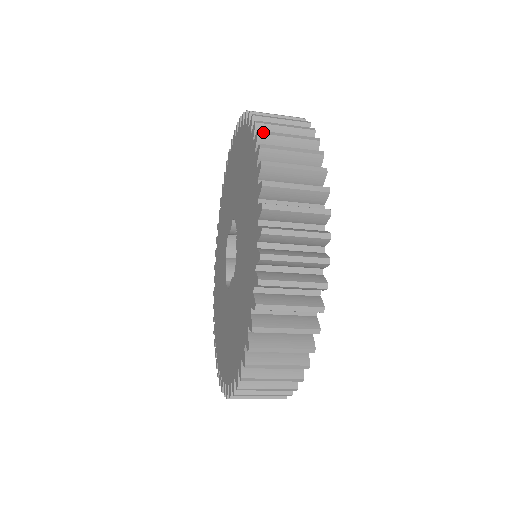
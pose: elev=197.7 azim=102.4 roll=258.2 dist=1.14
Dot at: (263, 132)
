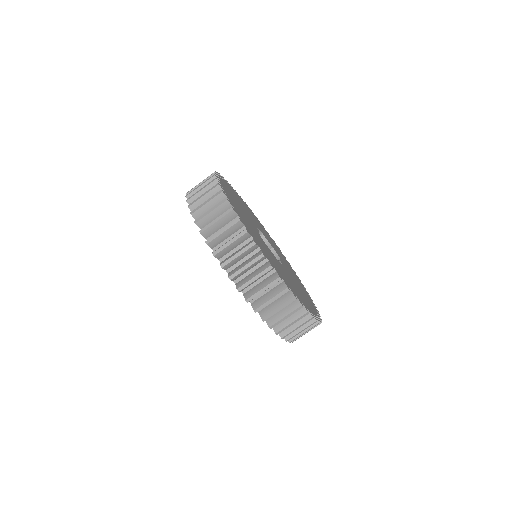
Dot at: occluded
